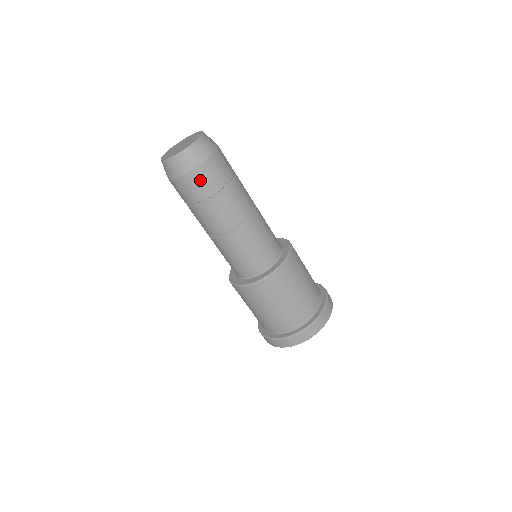
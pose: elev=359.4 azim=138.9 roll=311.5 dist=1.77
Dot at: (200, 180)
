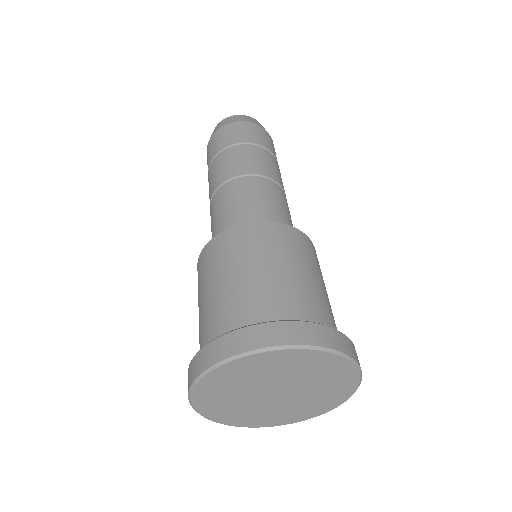
Dot at: (252, 130)
